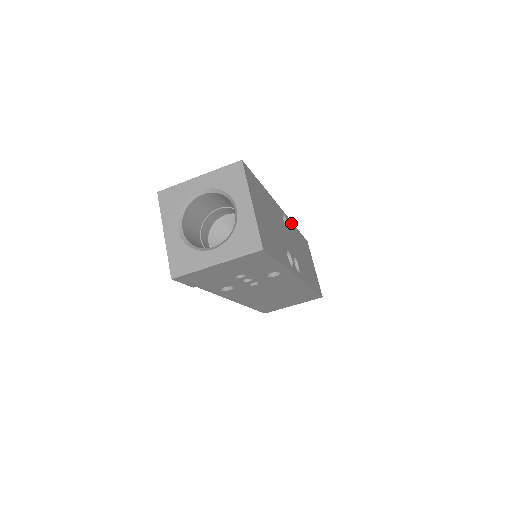
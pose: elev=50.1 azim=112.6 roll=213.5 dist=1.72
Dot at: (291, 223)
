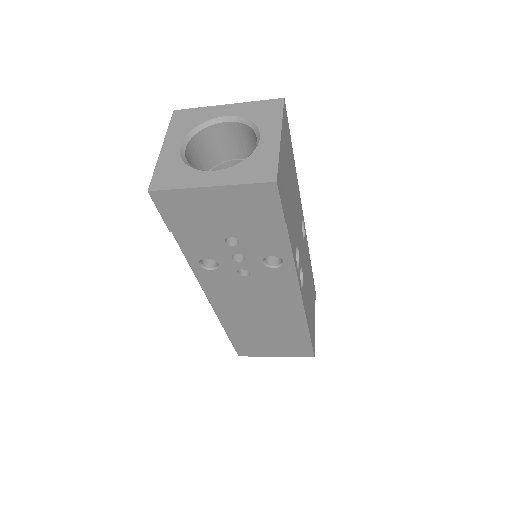
Dot at: (307, 245)
